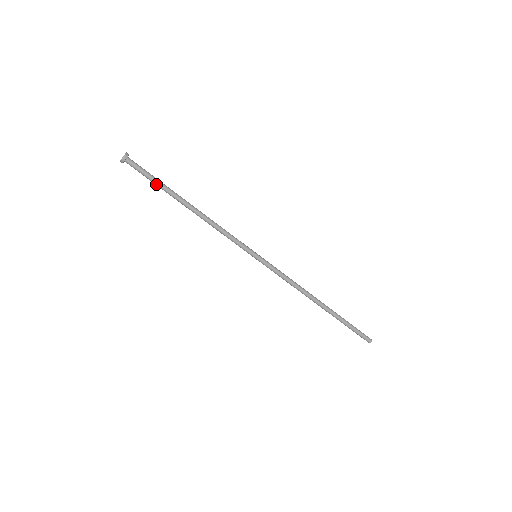
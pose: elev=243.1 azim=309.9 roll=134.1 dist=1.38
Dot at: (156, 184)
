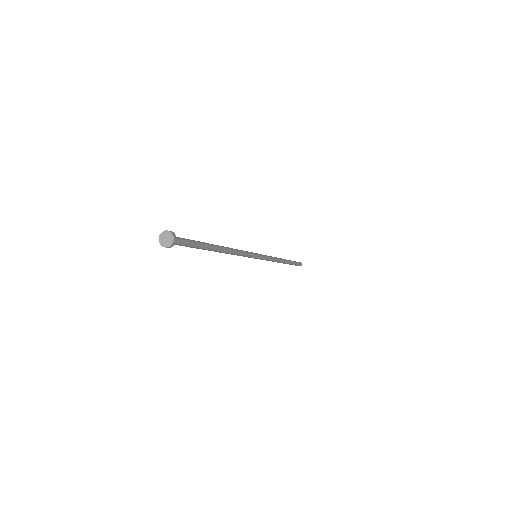
Dot at: occluded
